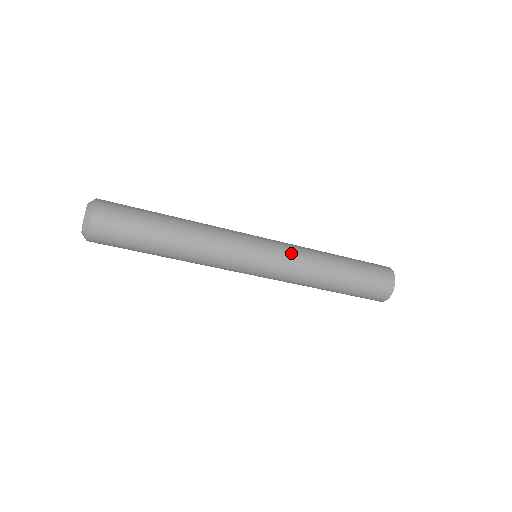
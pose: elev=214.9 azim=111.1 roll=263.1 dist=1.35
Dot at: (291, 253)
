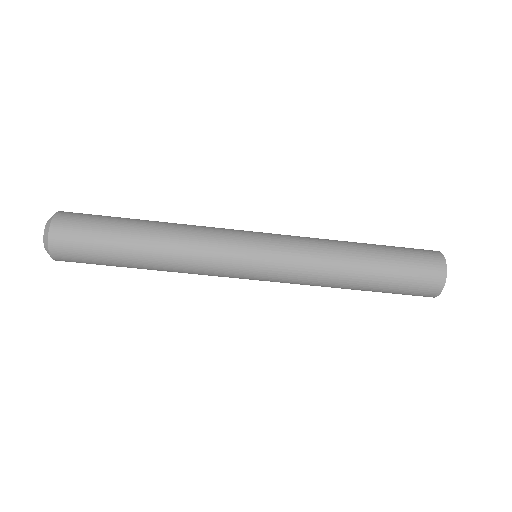
Dot at: (295, 237)
